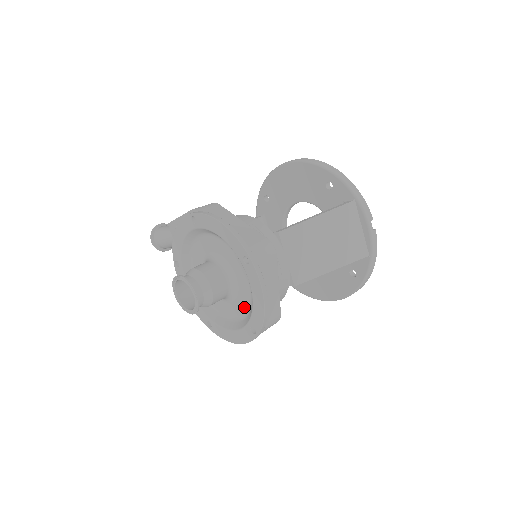
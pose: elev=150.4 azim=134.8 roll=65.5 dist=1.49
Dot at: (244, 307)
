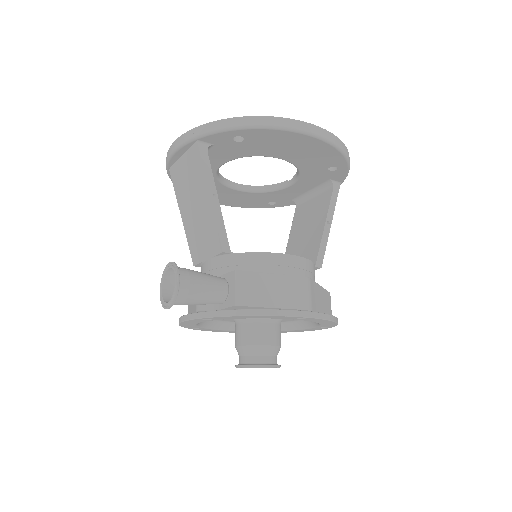
Dot at: occluded
